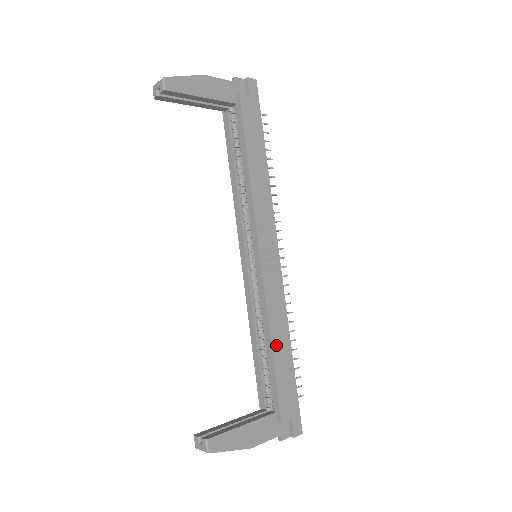
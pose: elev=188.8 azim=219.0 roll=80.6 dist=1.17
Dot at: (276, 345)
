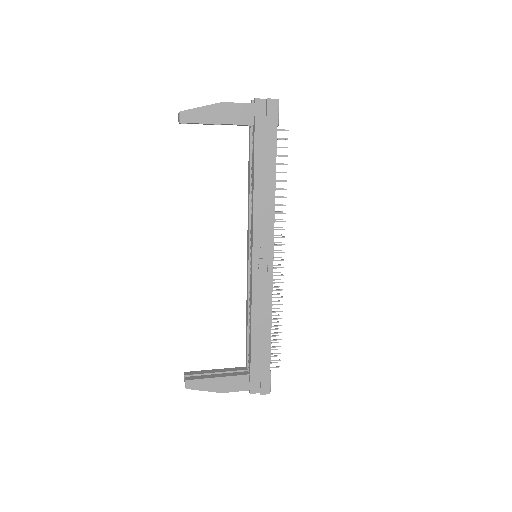
Dot at: (256, 329)
